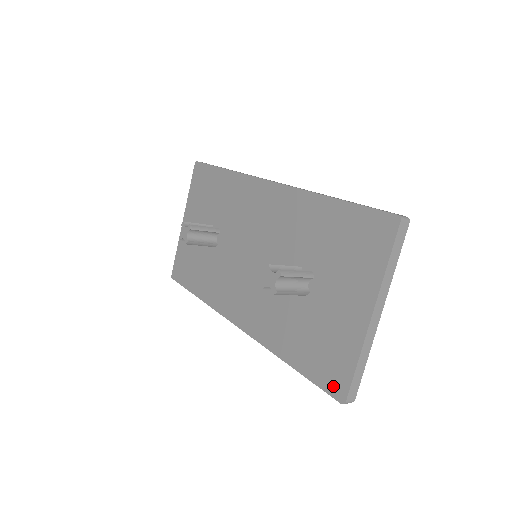
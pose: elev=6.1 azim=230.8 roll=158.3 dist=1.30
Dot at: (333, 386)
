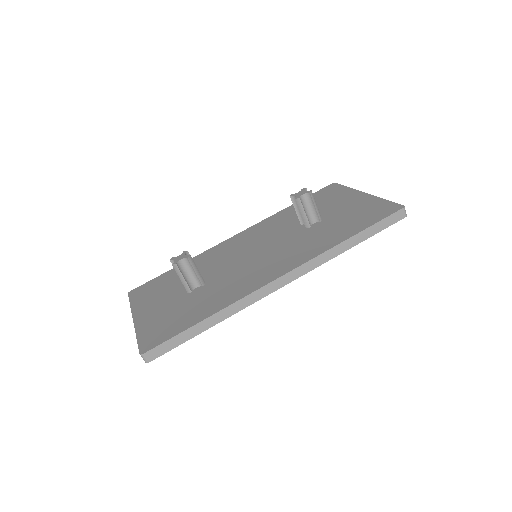
Dot at: (389, 211)
